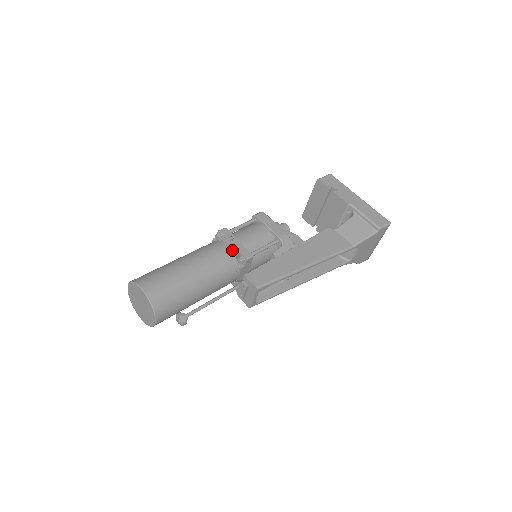
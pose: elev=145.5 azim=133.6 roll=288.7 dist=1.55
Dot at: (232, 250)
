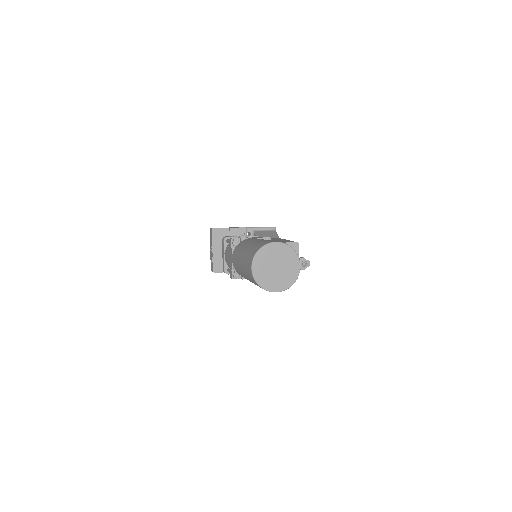
Dot at: (257, 238)
